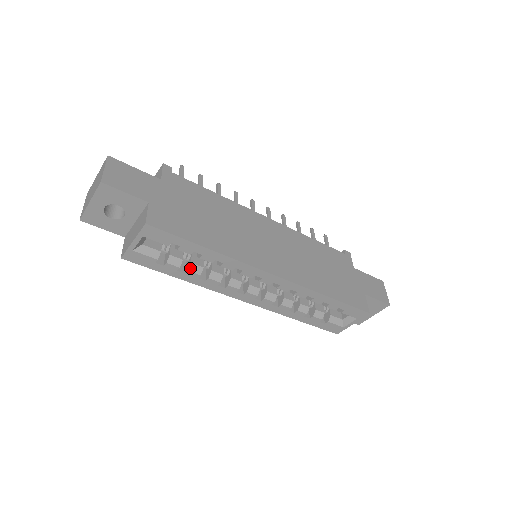
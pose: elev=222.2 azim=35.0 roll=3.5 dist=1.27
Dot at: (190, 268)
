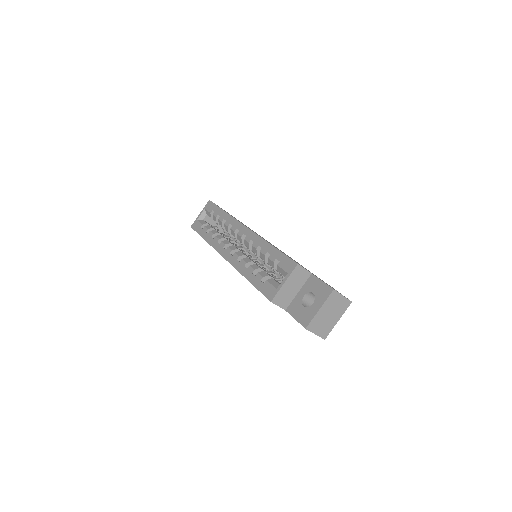
Dot at: (212, 231)
